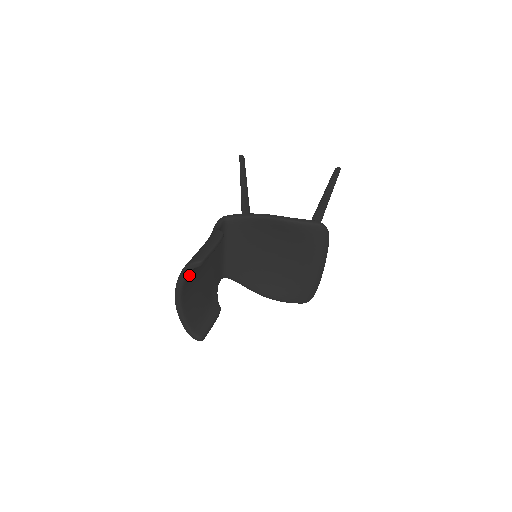
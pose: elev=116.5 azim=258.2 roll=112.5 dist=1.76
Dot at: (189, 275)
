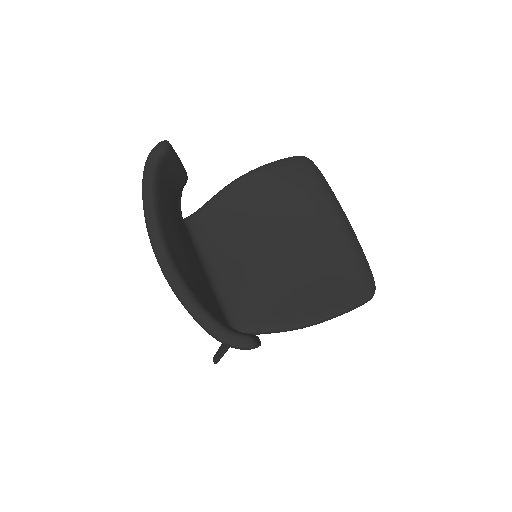
Dot at: (160, 197)
